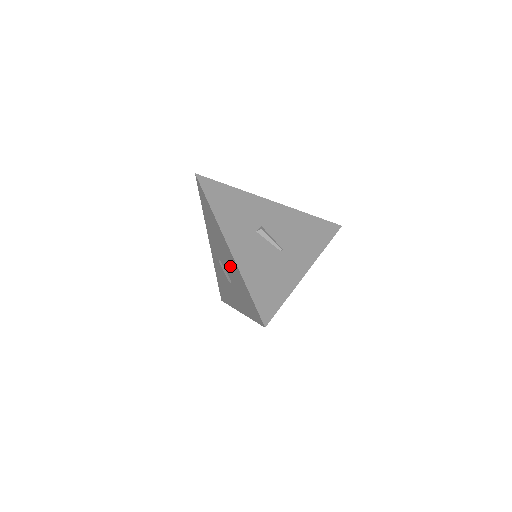
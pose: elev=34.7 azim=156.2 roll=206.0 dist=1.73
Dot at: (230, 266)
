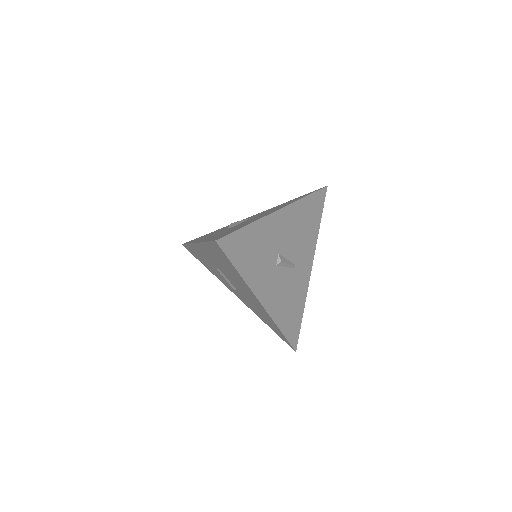
Dot at: (250, 299)
